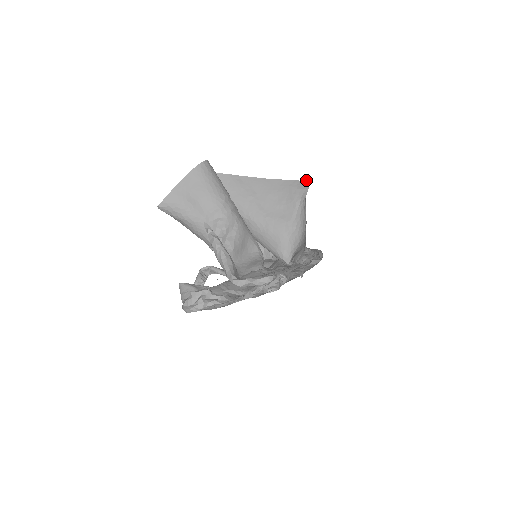
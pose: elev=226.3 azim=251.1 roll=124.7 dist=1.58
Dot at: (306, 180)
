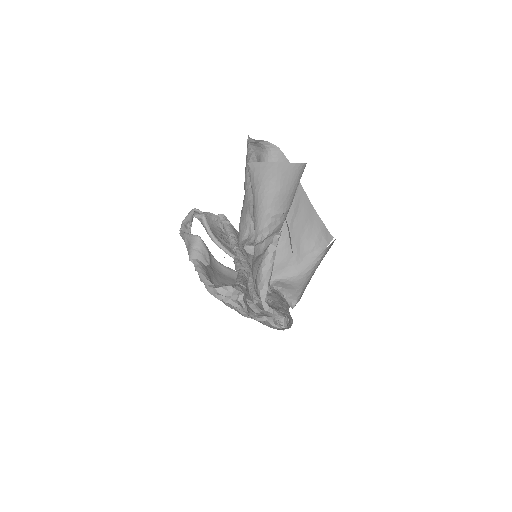
Dot at: occluded
